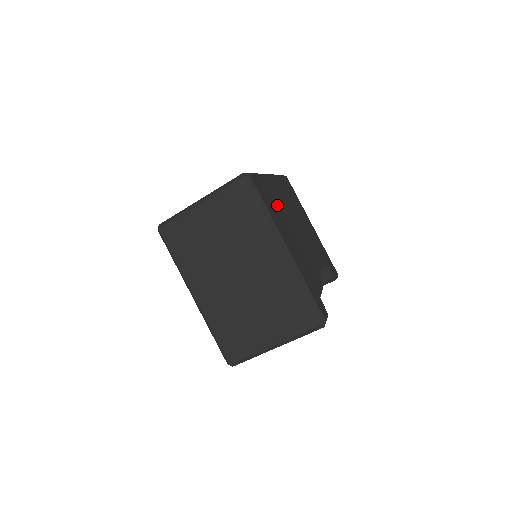
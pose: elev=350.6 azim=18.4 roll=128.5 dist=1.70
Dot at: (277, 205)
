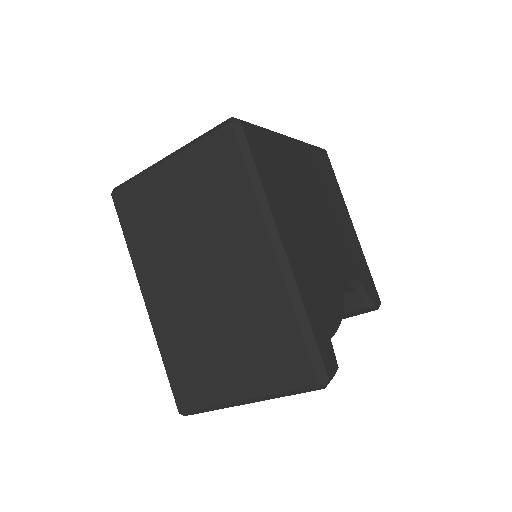
Dot at: (287, 180)
